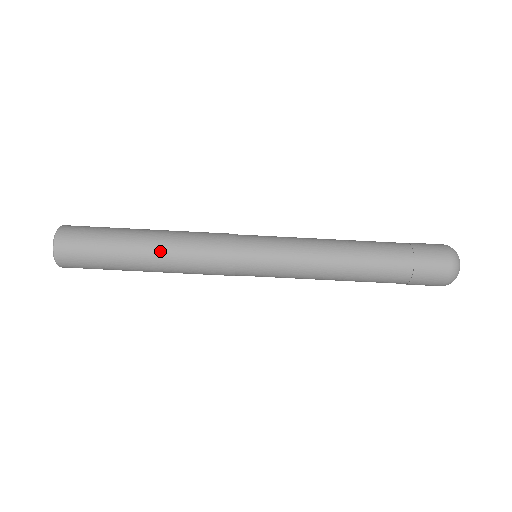
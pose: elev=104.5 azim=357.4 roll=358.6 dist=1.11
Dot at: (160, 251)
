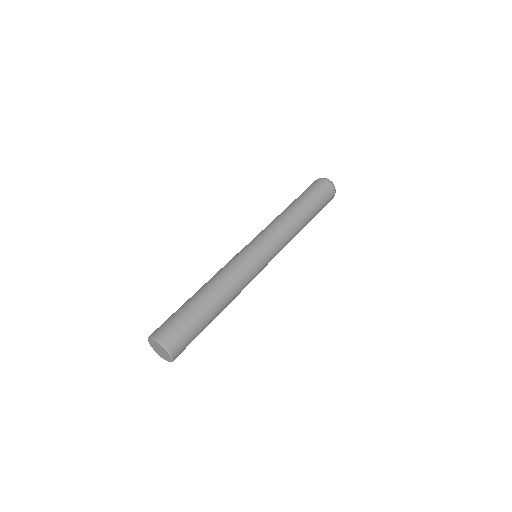
Dot at: (215, 288)
